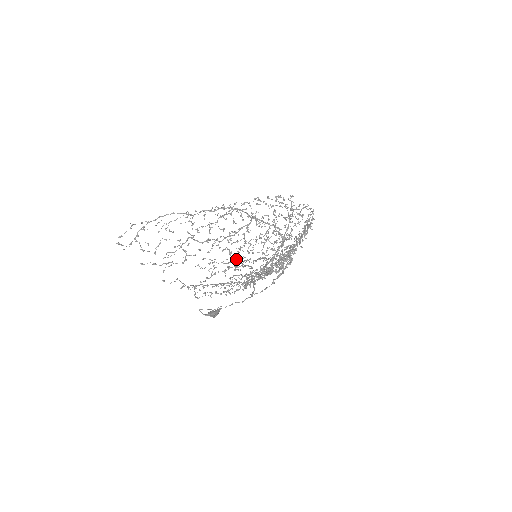
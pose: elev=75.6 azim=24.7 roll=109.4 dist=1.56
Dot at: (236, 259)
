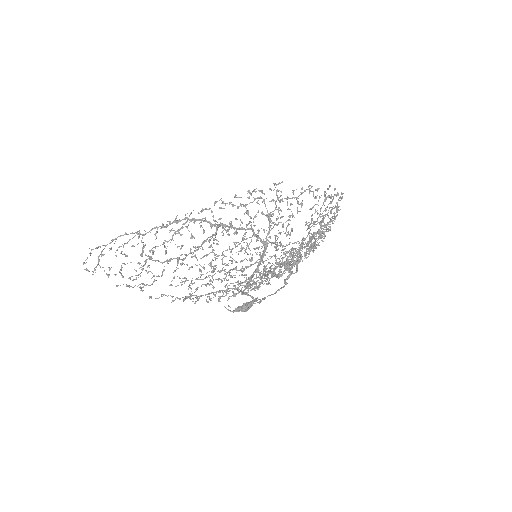
Dot at: occluded
